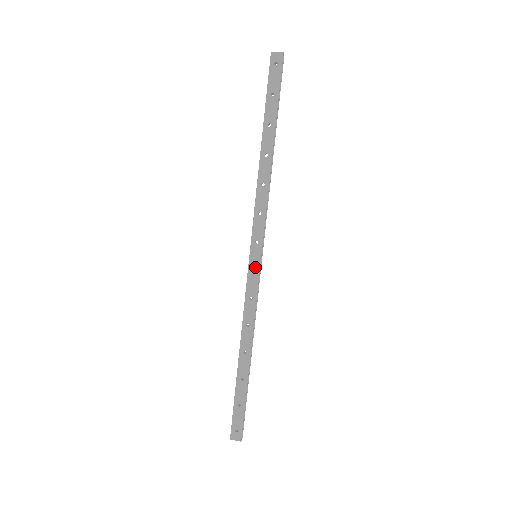
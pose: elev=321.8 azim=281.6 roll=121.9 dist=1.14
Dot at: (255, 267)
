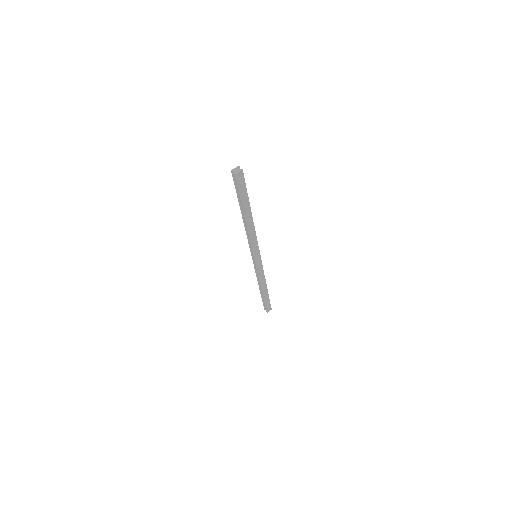
Dot at: (259, 261)
